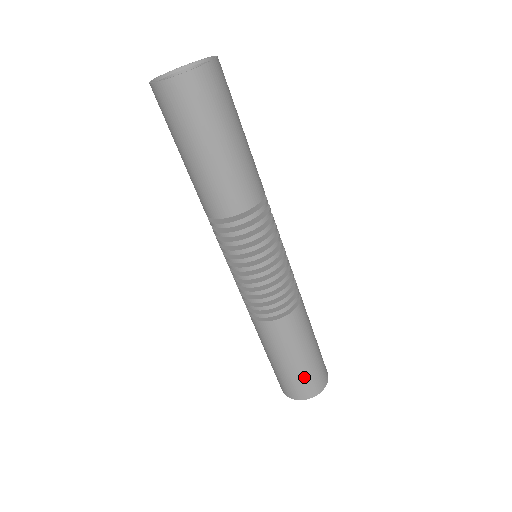
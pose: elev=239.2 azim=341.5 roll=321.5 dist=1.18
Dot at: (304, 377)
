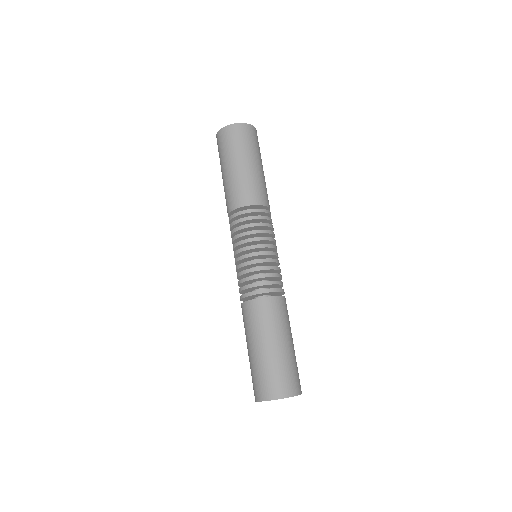
Dot at: (274, 369)
